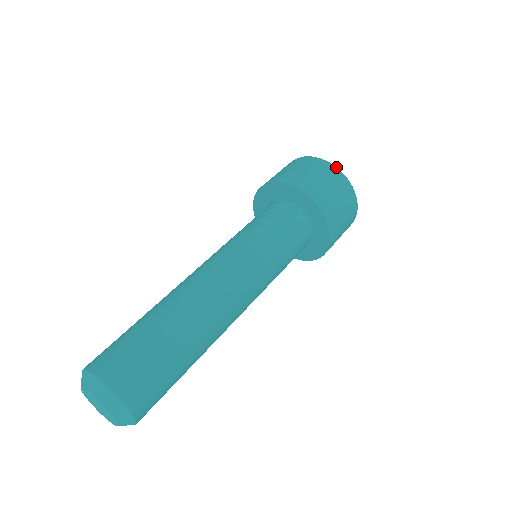
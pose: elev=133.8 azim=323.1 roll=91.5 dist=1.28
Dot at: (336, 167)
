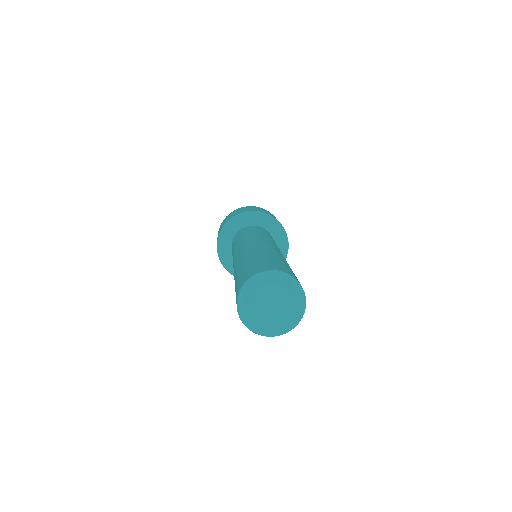
Dot at: occluded
